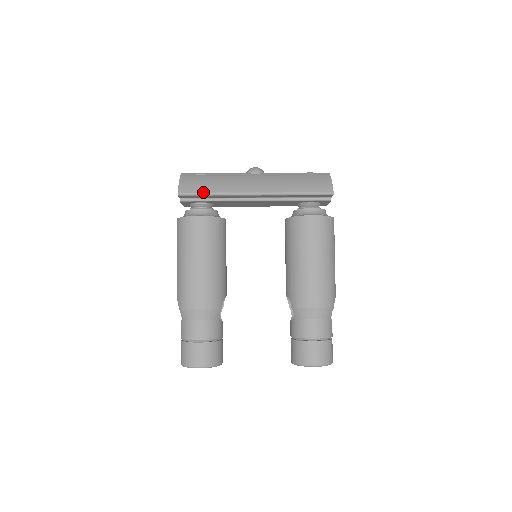
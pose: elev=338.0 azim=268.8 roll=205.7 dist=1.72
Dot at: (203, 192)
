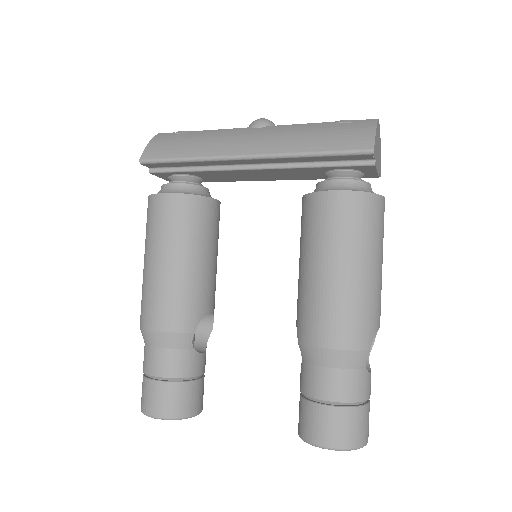
Dot at: (172, 157)
